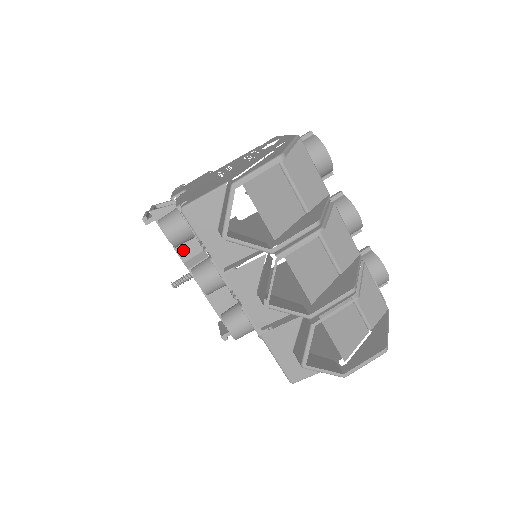
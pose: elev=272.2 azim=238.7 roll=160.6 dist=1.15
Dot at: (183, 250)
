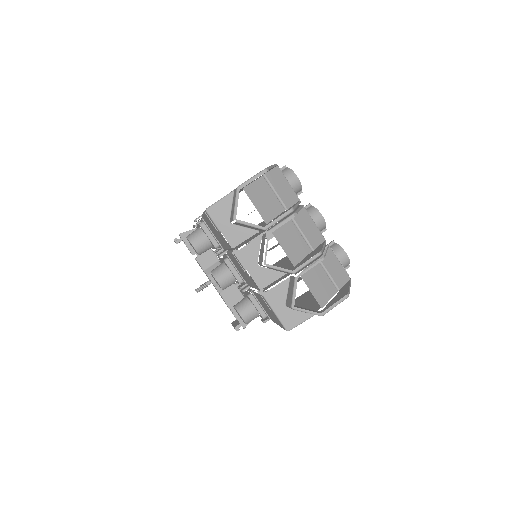
Dot at: (203, 261)
